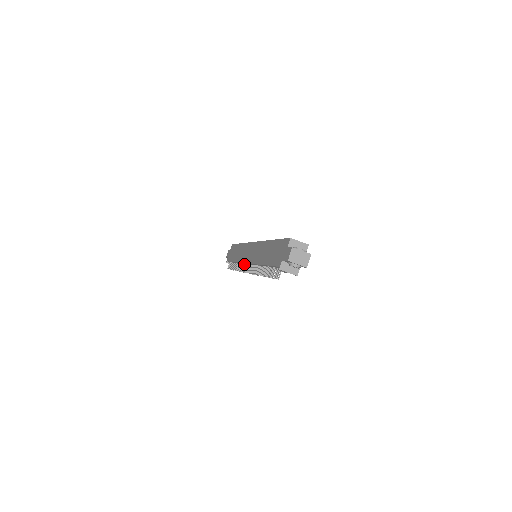
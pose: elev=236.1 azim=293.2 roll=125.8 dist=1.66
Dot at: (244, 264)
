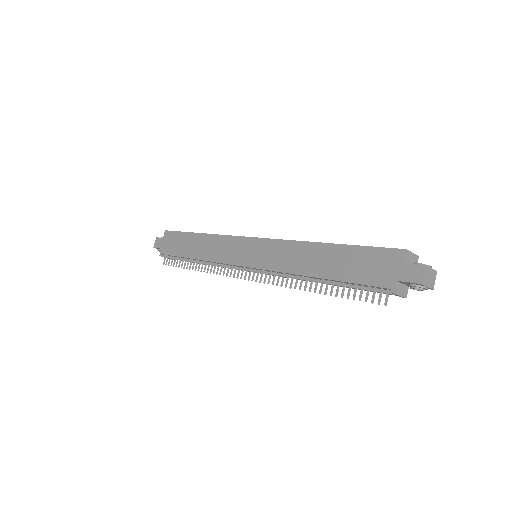
Dot at: (229, 265)
